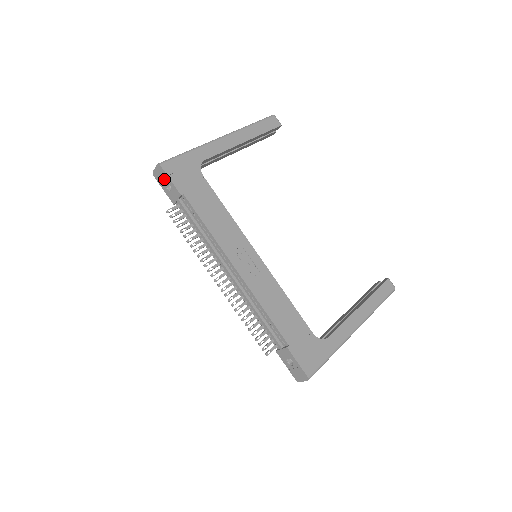
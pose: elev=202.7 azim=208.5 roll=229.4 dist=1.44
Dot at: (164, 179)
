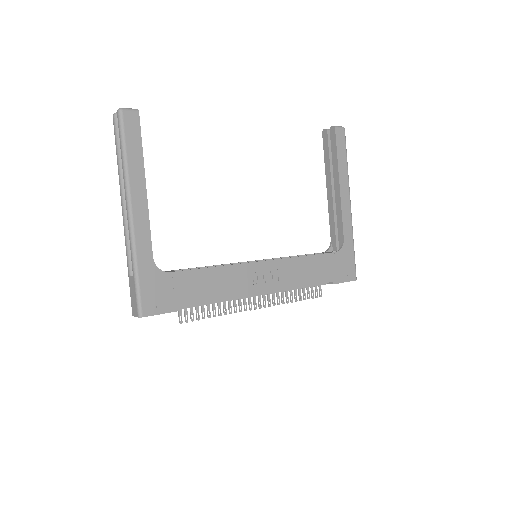
Dot at: occluded
